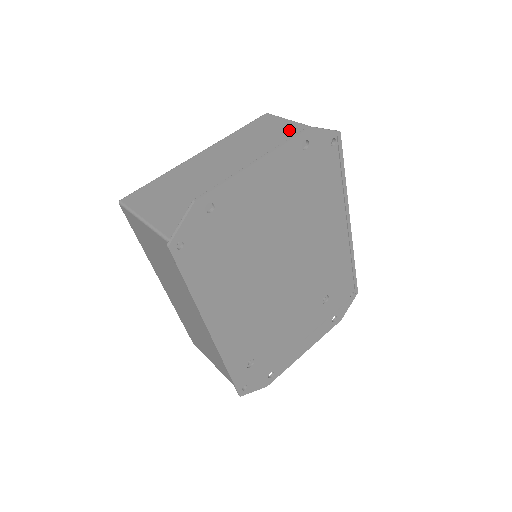
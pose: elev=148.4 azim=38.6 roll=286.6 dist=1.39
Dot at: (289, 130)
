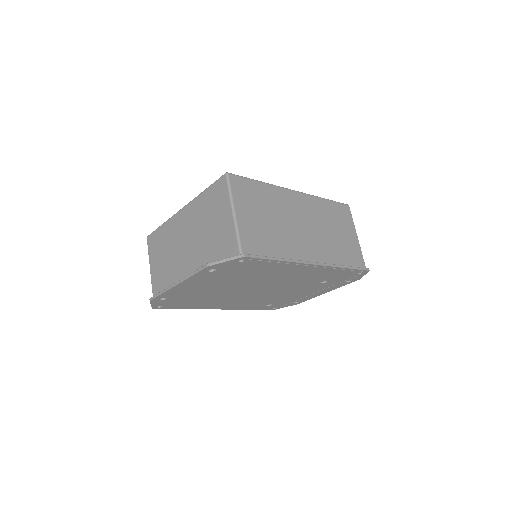
Dot at: (224, 223)
